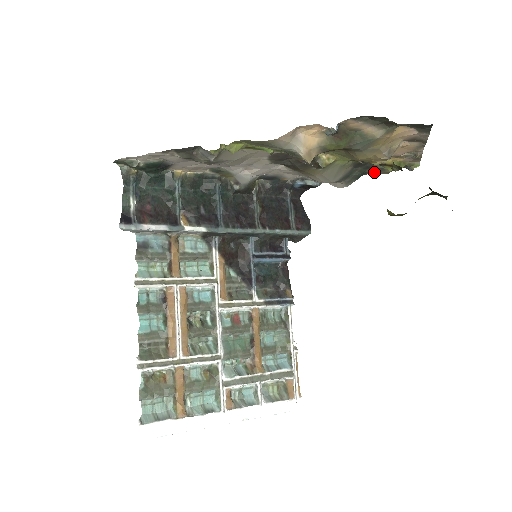
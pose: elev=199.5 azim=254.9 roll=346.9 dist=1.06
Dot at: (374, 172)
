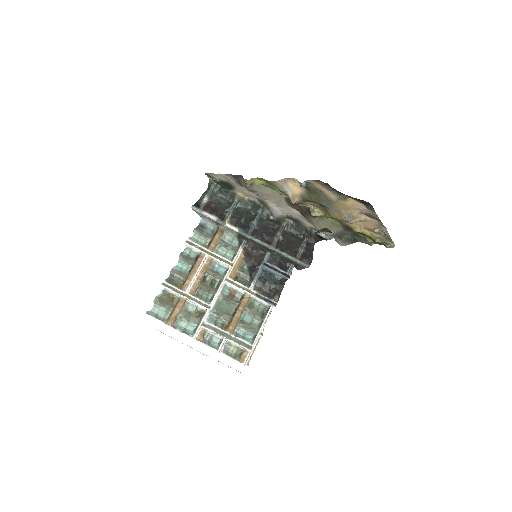
Dot at: (363, 241)
